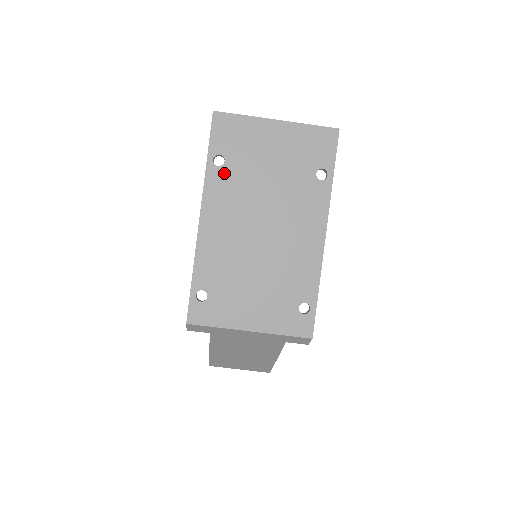
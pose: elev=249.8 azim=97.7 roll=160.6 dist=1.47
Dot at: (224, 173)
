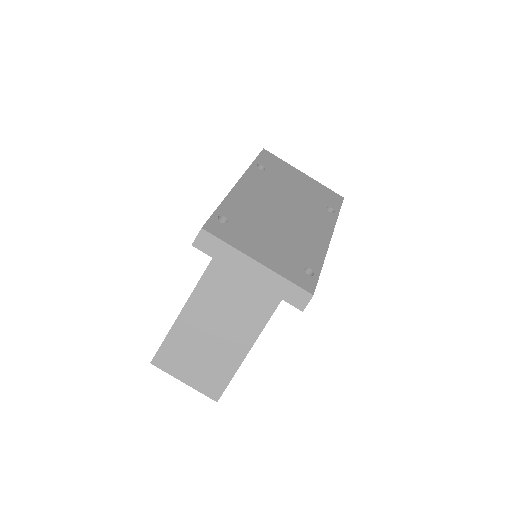
Dot at: (263, 174)
